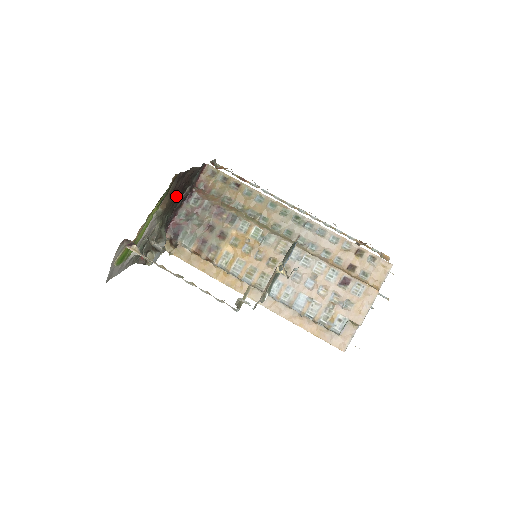
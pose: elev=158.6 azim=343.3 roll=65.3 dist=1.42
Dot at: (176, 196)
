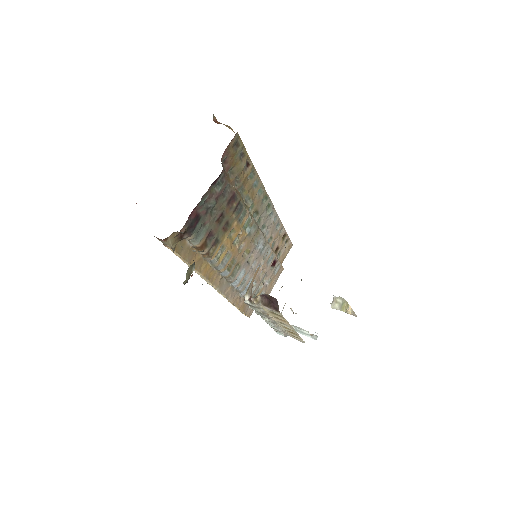
Dot at: occluded
